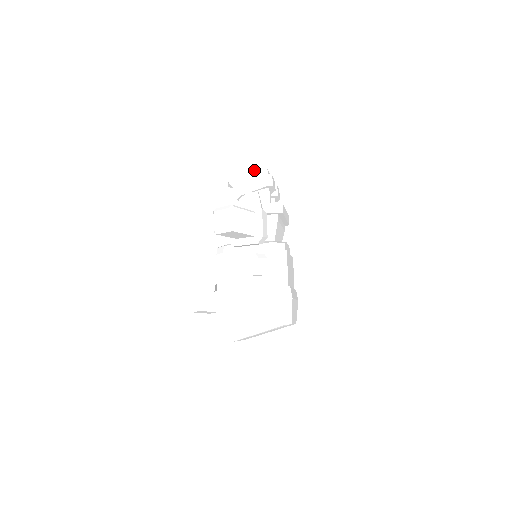
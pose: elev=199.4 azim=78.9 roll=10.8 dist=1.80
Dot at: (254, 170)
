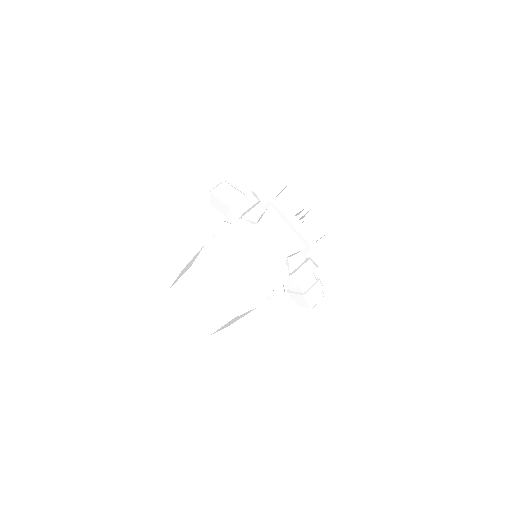
Dot at: occluded
